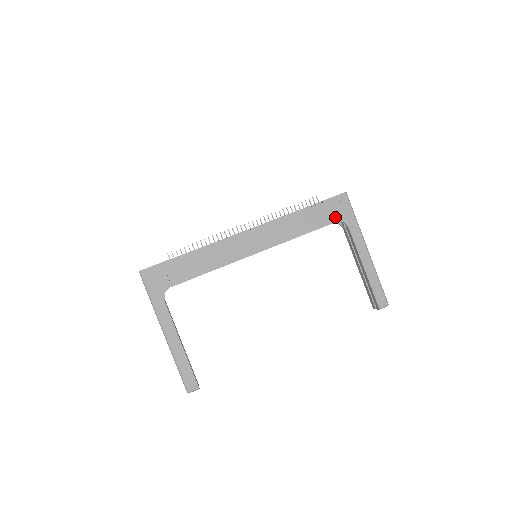
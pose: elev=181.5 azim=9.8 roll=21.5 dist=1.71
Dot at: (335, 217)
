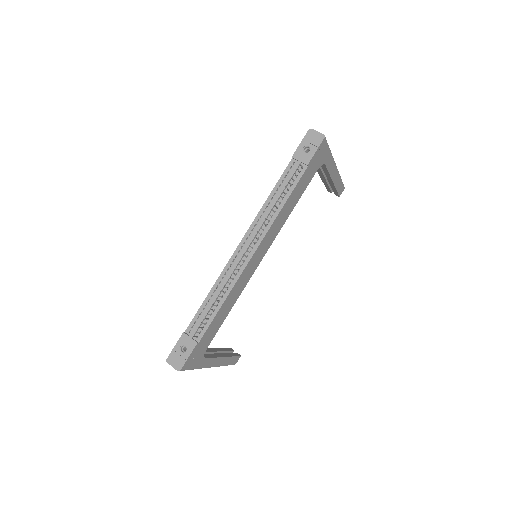
Dot at: (316, 168)
